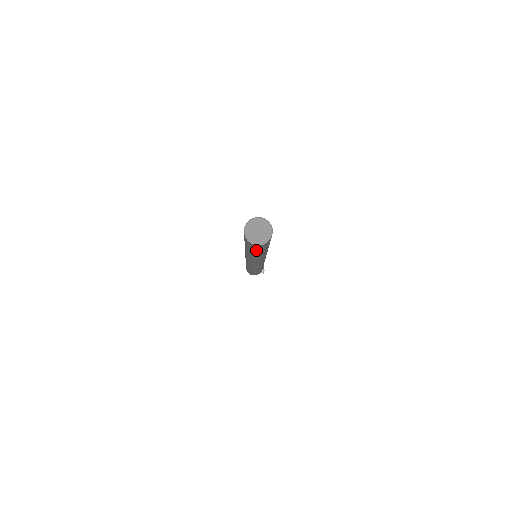
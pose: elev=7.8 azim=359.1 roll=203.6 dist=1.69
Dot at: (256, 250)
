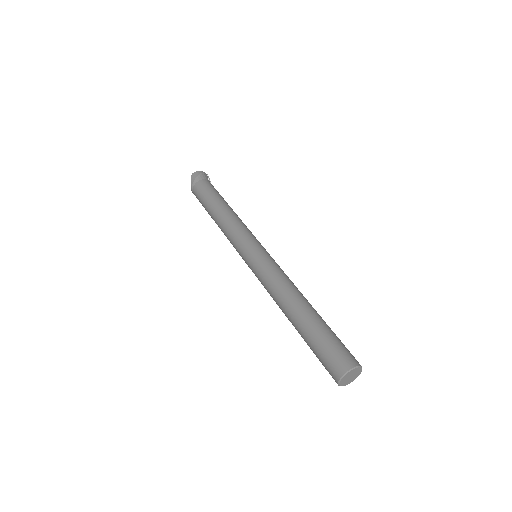
Dot at: occluded
